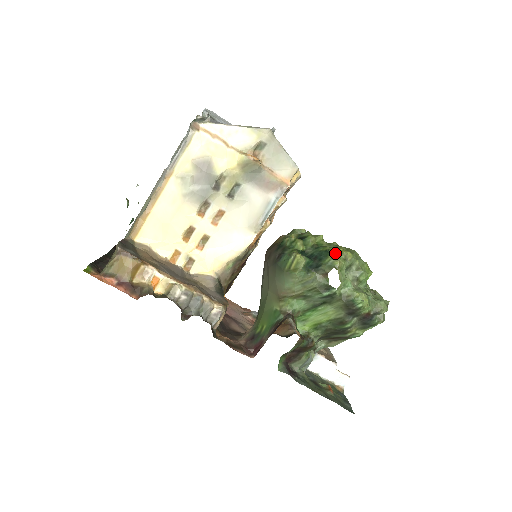
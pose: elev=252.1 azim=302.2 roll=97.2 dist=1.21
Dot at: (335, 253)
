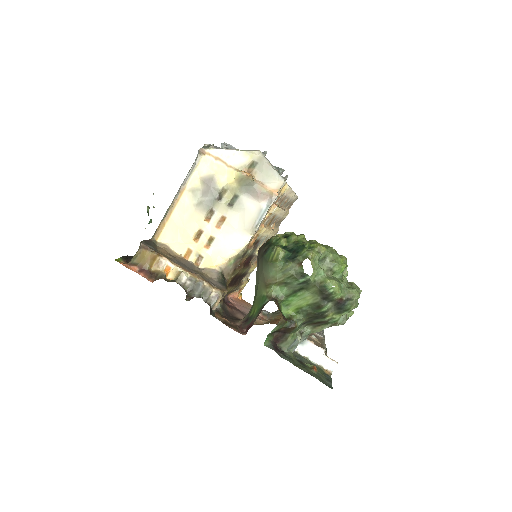
Dot at: (310, 247)
